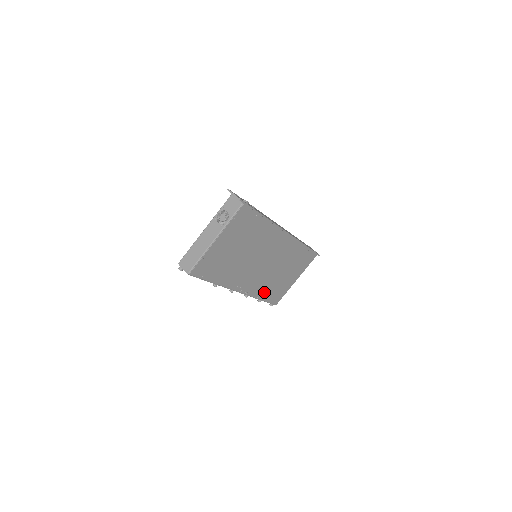
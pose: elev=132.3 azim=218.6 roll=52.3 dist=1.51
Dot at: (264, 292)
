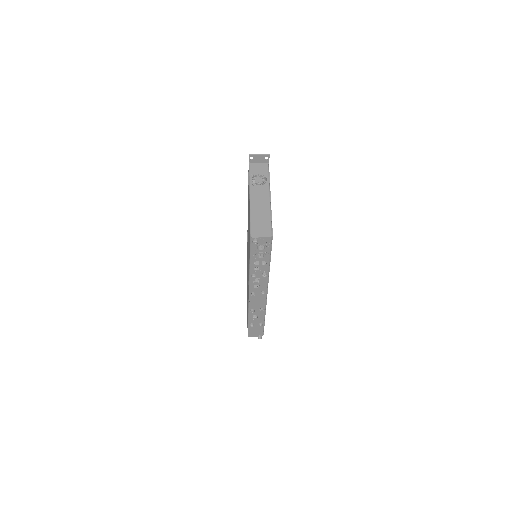
Dot at: occluded
